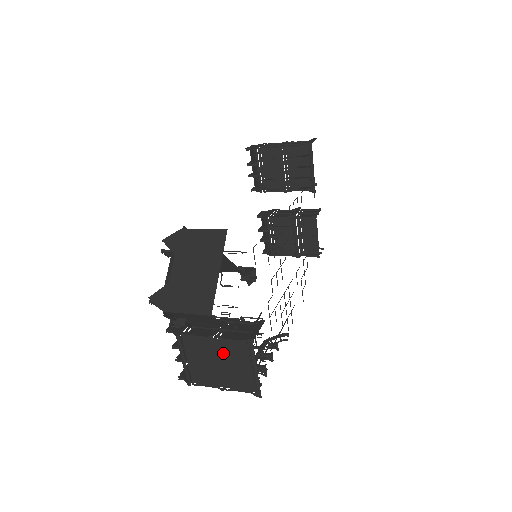
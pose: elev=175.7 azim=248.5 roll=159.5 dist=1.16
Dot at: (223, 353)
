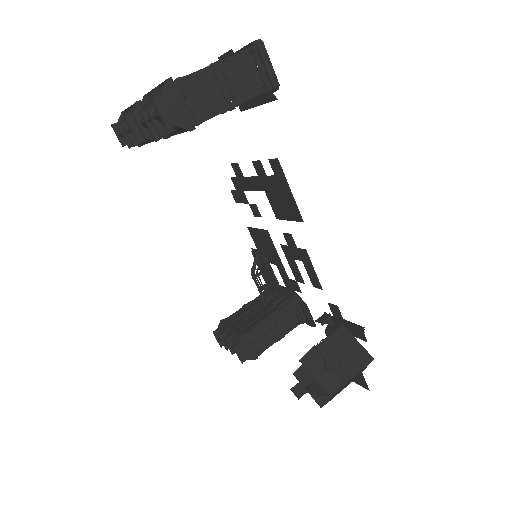
Dot at: occluded
